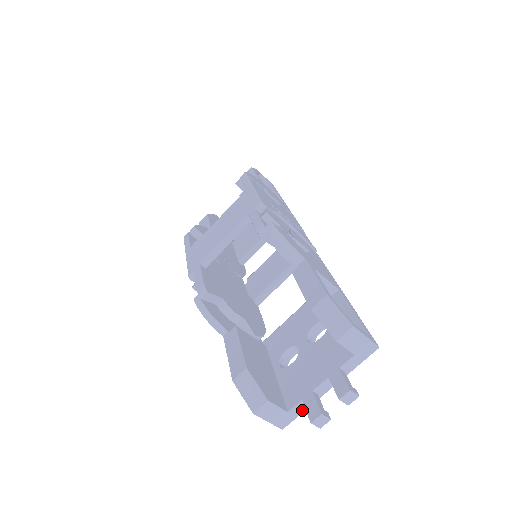
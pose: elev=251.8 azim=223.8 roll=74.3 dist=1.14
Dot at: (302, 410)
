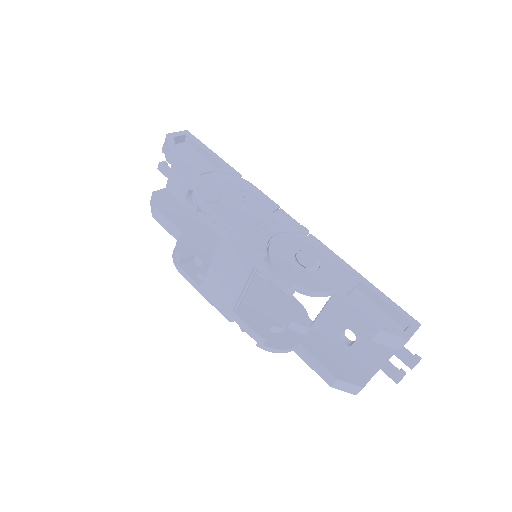
Dot at: occluded
